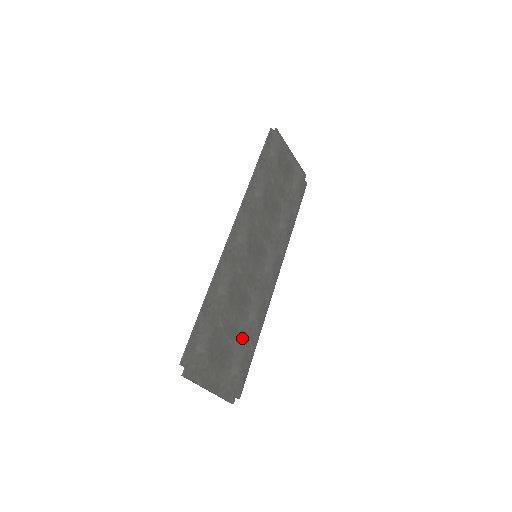
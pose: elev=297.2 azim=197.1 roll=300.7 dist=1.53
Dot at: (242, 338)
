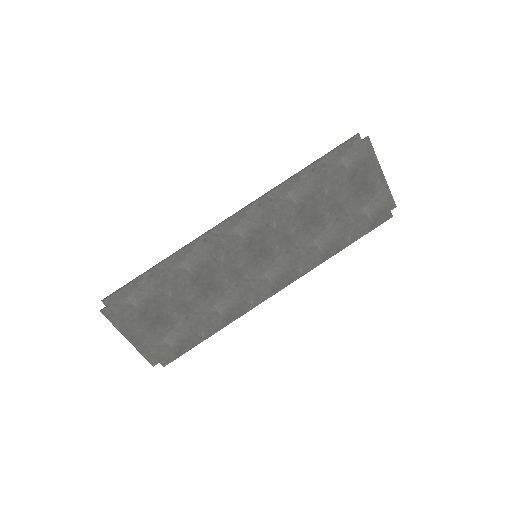
Dot at: (194, 319)
